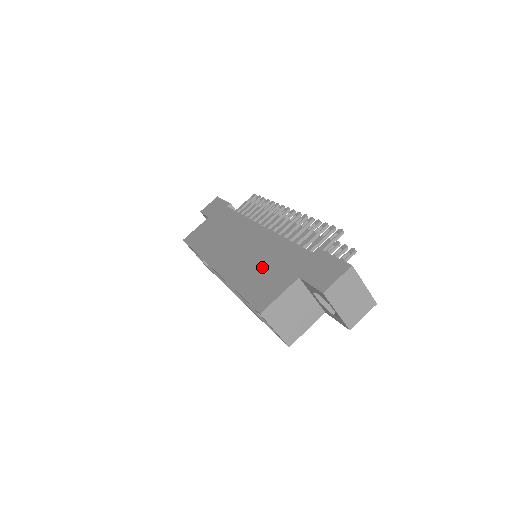
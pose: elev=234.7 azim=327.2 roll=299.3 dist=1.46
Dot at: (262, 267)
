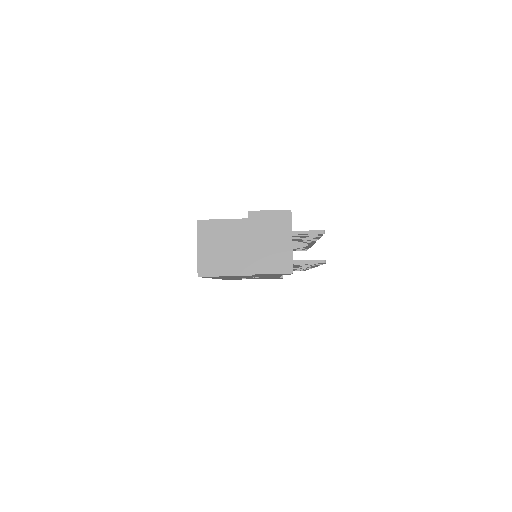
Dot at: occluded
